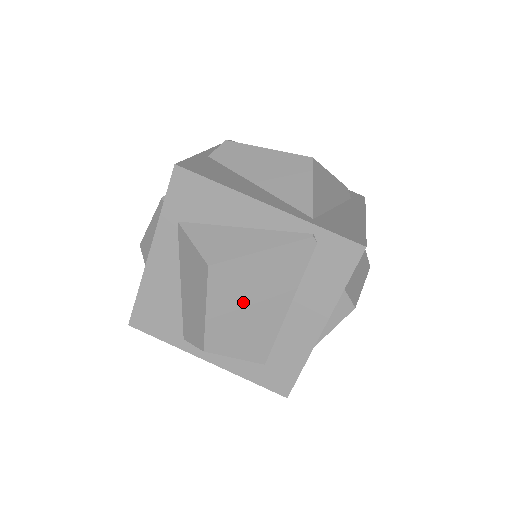
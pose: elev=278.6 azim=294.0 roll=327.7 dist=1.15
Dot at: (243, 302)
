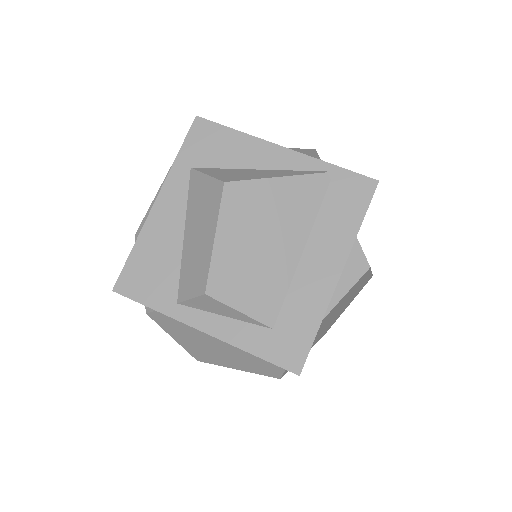
Dot at: (255, 235)
